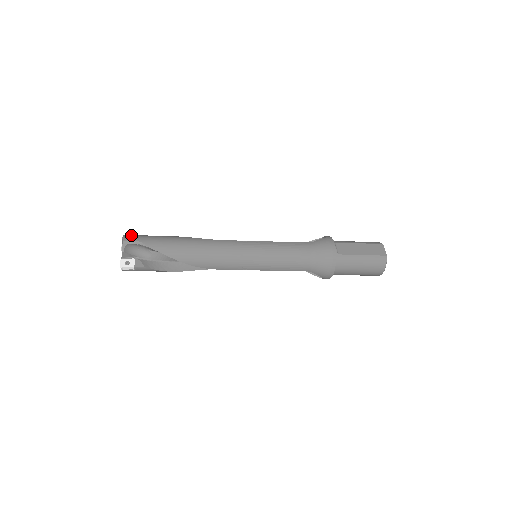
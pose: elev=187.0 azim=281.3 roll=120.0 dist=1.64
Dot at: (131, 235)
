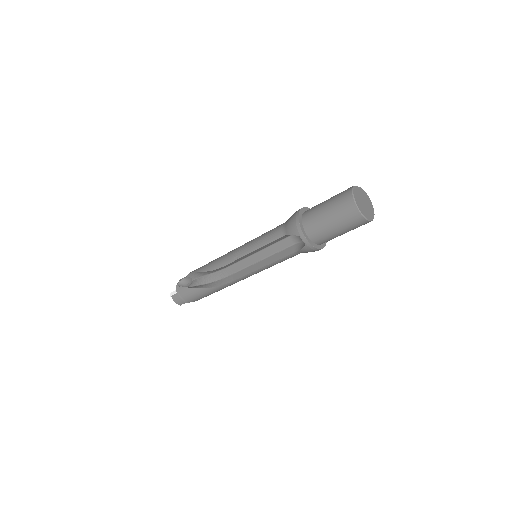
Dot at: occluded
